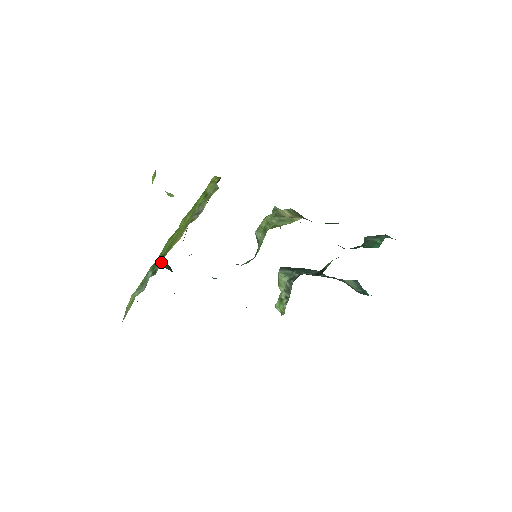
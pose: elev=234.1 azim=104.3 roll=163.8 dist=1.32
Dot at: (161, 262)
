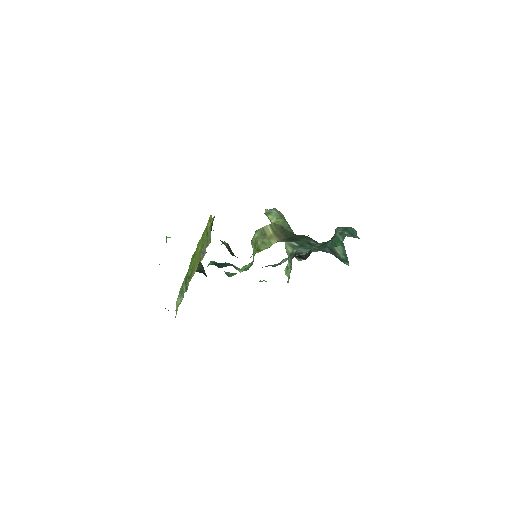
Dot at: occluded
